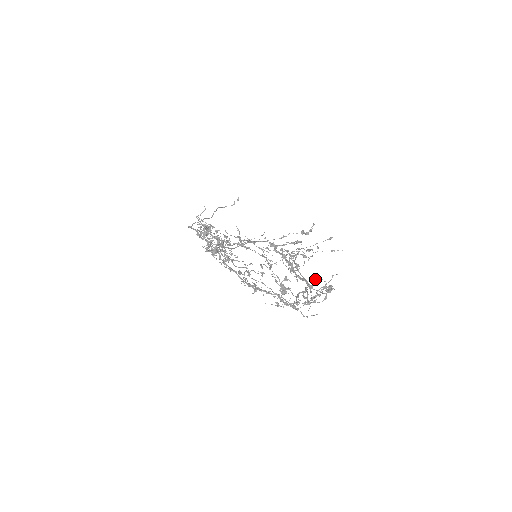
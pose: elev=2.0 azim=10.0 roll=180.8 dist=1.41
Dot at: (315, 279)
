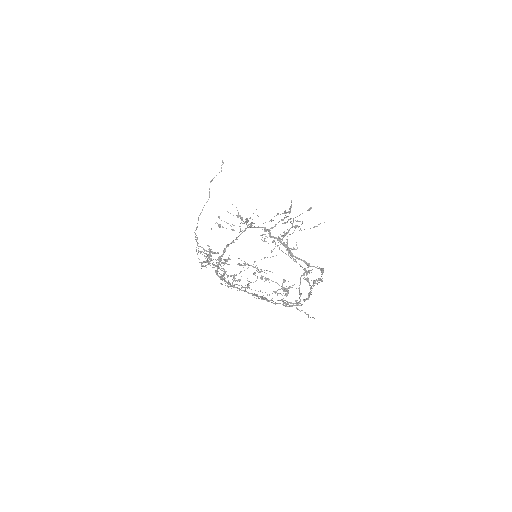
Dot at: (306, 274)
